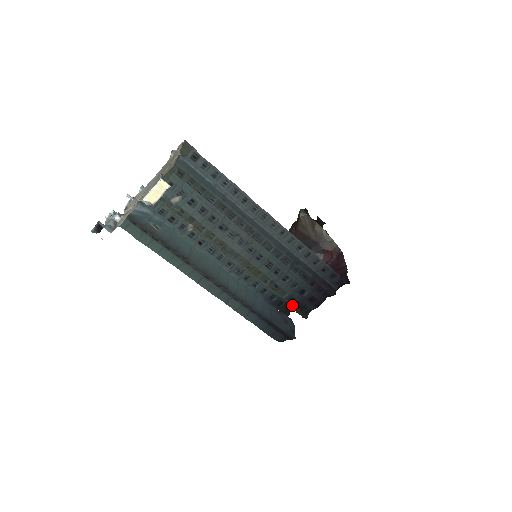
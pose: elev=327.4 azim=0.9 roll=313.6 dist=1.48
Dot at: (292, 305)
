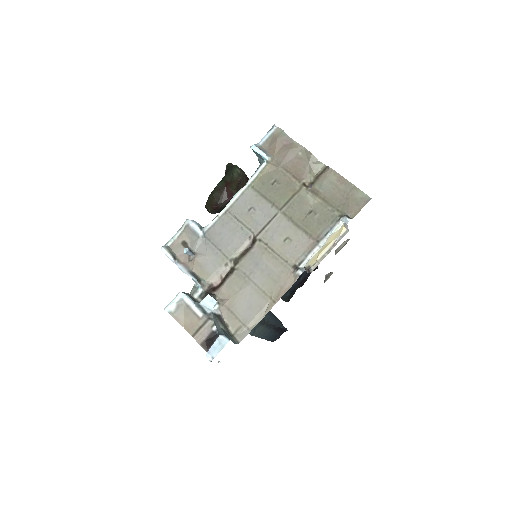
Dot at: (286, 296)
